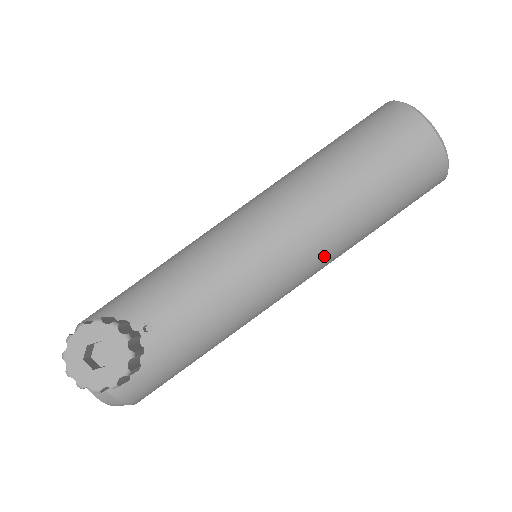
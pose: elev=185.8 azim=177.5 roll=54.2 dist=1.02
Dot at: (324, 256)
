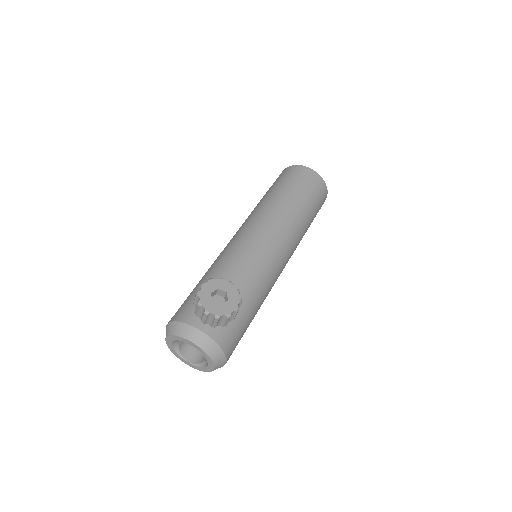
Dot at: (295, 240)
